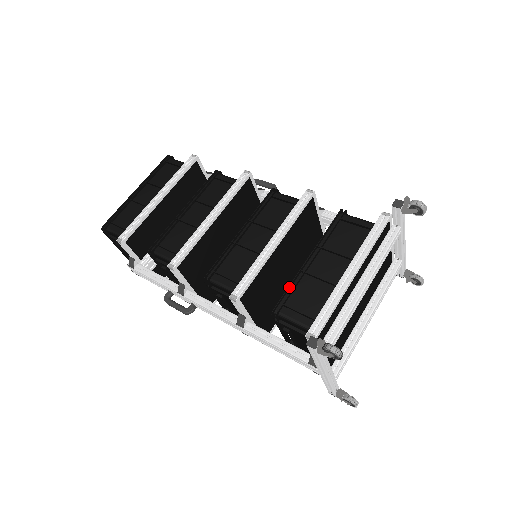
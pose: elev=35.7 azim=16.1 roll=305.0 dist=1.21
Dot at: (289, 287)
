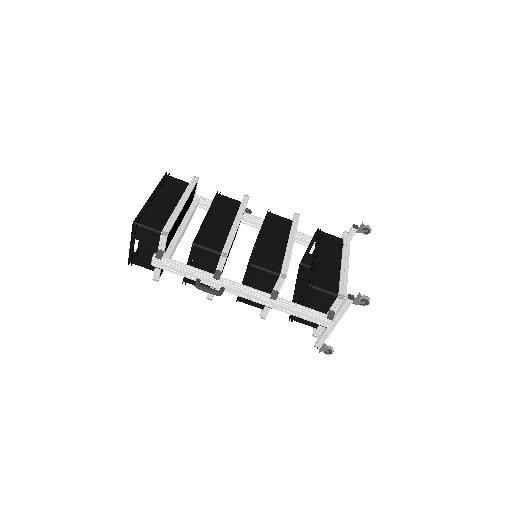
Dot at: (312, 270)
